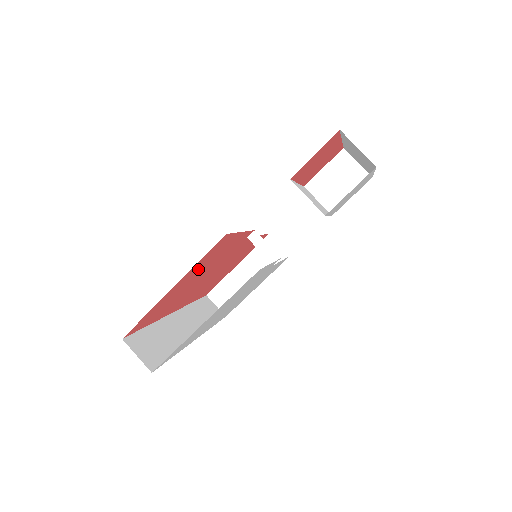
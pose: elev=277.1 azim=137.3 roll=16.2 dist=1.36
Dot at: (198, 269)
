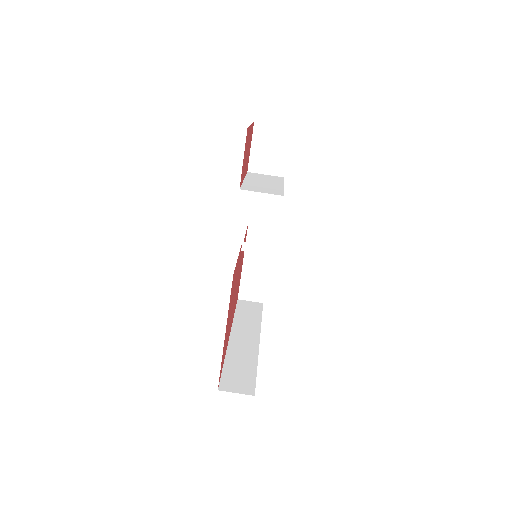
Dot at: occluded
